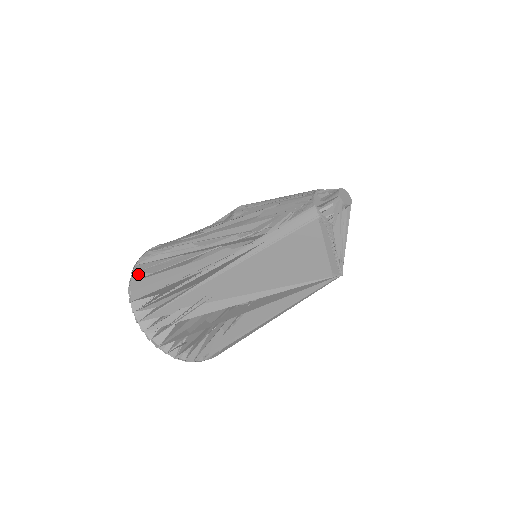
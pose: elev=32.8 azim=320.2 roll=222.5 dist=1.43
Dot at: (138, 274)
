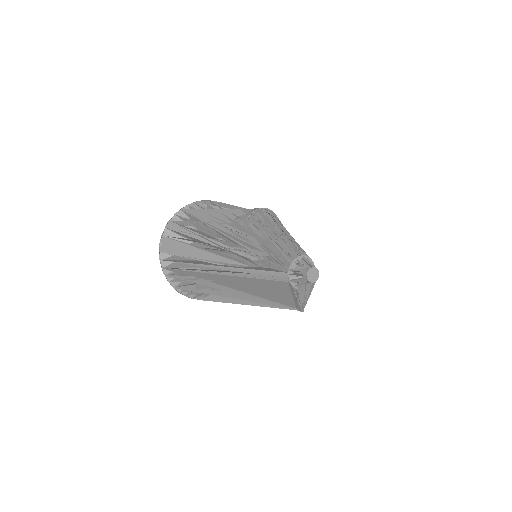
Dot at: (169, 230)
